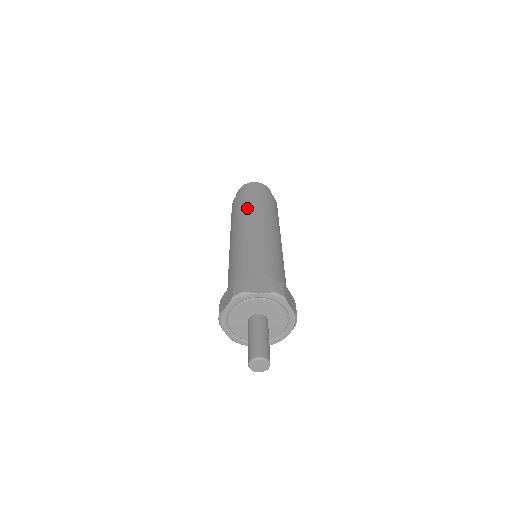
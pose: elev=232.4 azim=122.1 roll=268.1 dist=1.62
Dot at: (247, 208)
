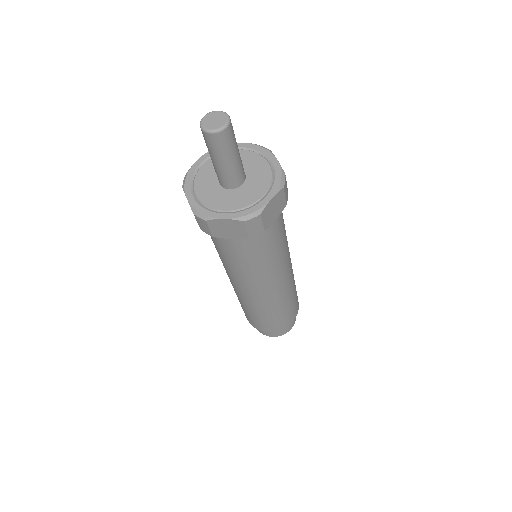
Dot at: occluded
